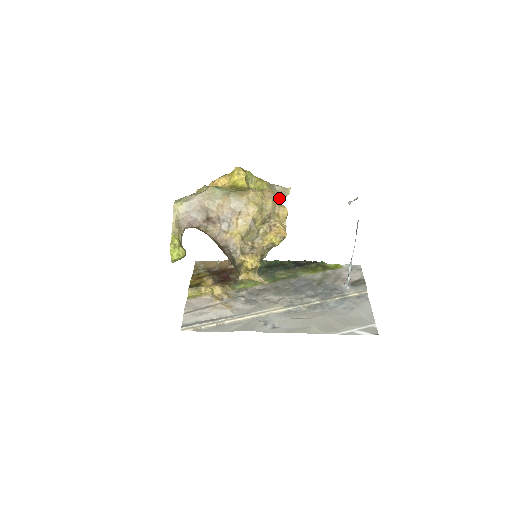
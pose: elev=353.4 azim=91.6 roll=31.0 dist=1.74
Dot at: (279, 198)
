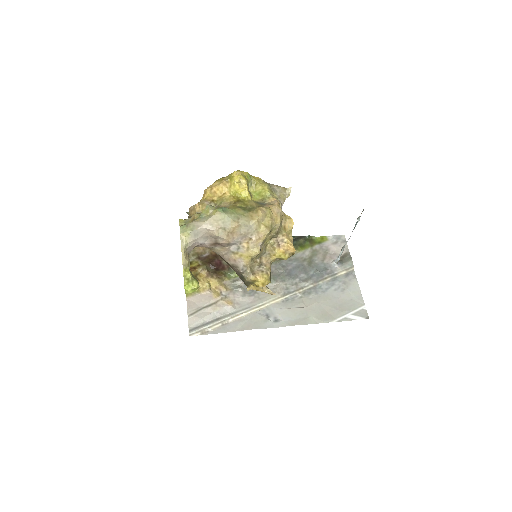
Dot at: (281, 202)
